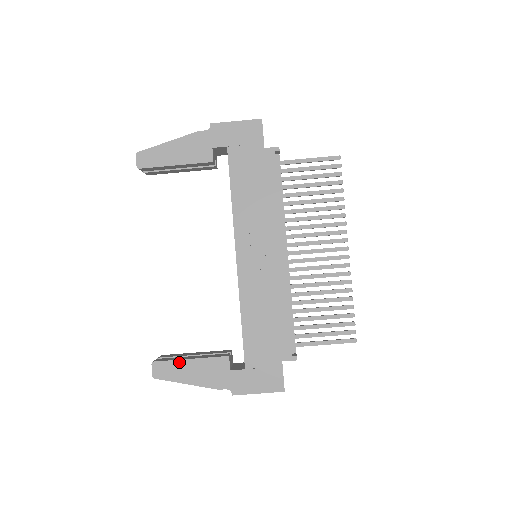
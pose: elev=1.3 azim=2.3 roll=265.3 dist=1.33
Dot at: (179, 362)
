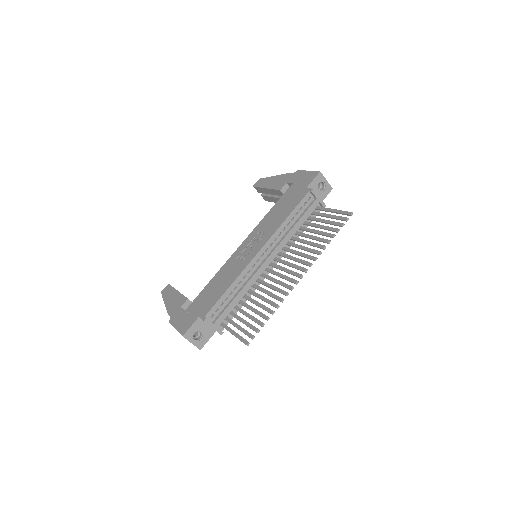
Dot at: (174, 290)
